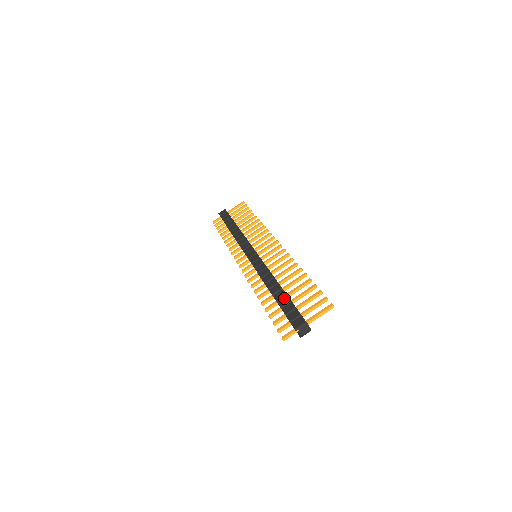
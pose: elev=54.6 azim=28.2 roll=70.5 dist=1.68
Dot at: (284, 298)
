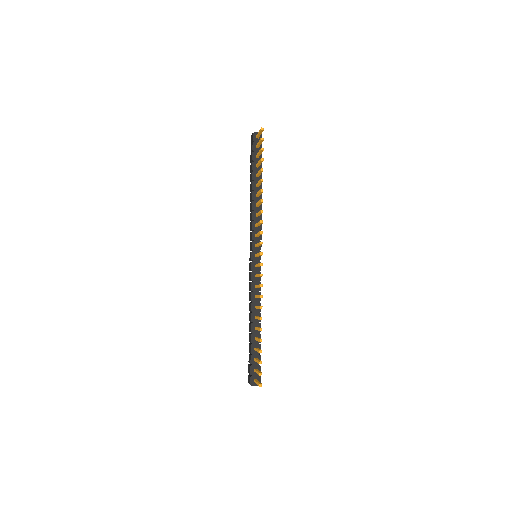
Dot at: (249, 346)
